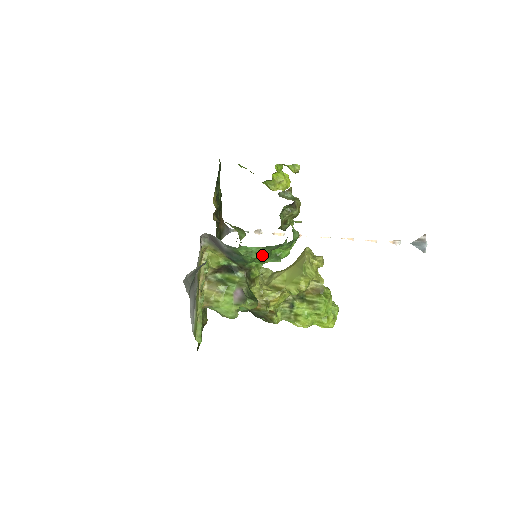
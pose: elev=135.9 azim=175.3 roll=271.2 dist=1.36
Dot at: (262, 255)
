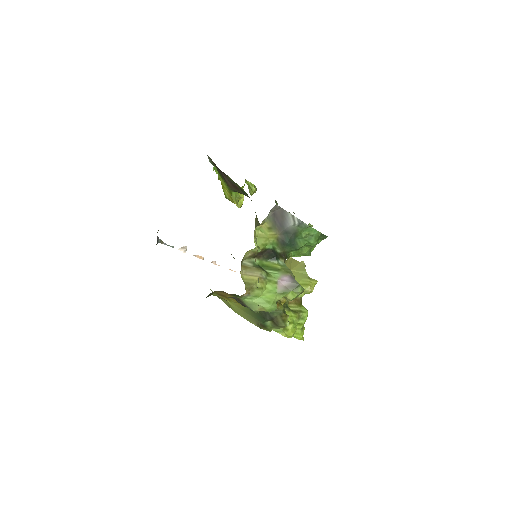
Dot at: (317, 241)
